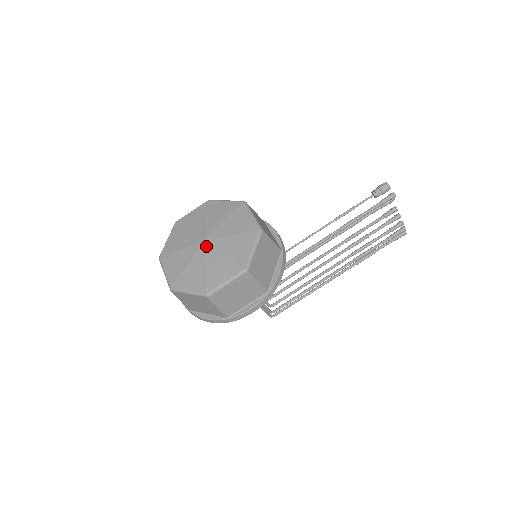
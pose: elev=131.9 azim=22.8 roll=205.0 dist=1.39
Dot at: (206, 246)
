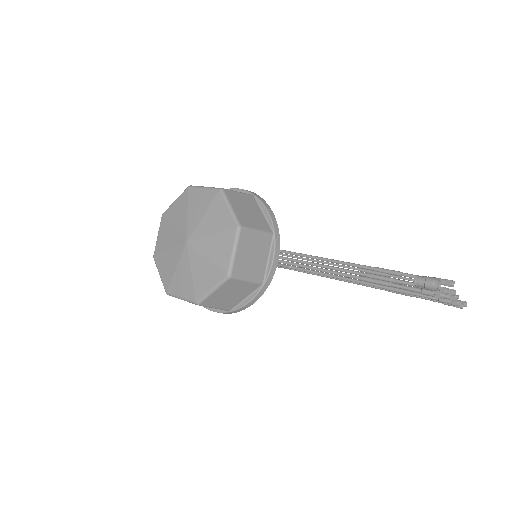
Dot at: (185, 249)
